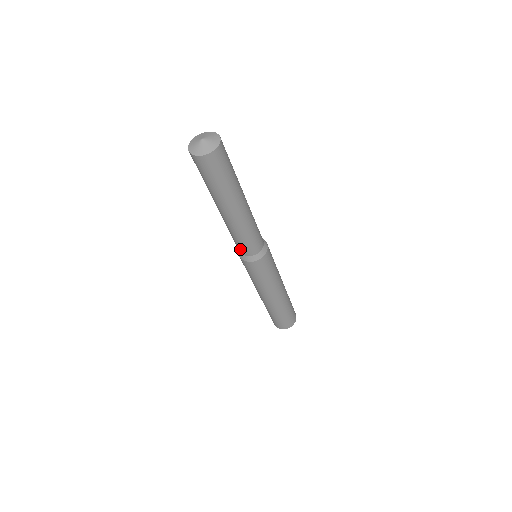
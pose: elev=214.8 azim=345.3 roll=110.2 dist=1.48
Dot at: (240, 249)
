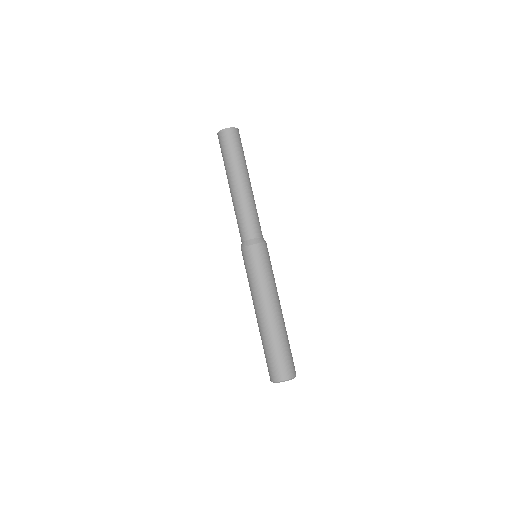
Dot at: (249, 231)
